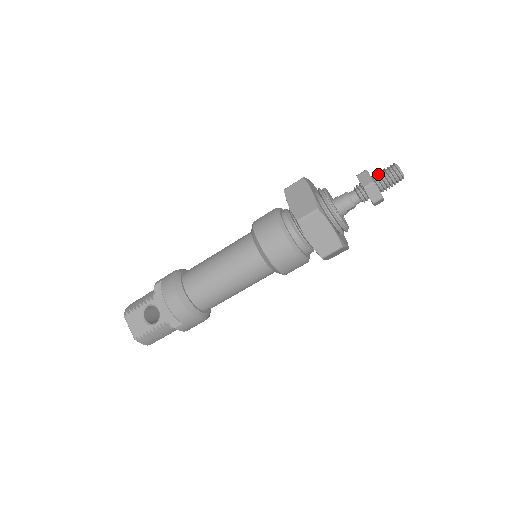
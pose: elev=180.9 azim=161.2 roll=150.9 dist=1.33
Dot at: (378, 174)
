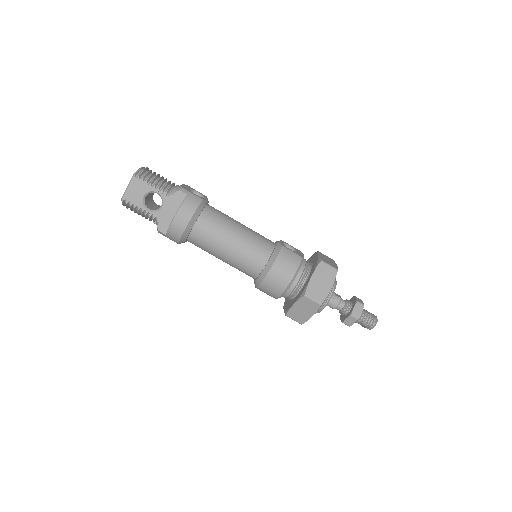
Dot at: (365, 313)
